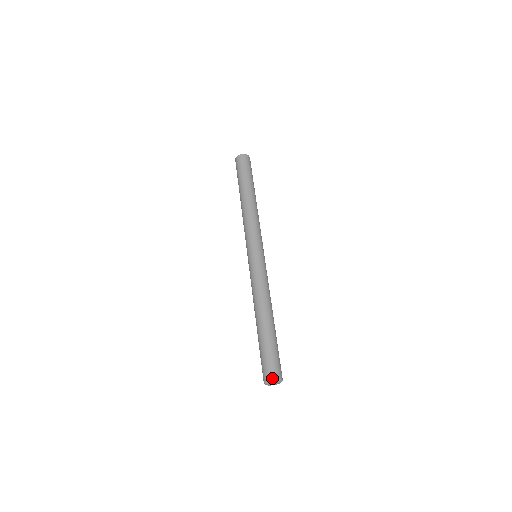
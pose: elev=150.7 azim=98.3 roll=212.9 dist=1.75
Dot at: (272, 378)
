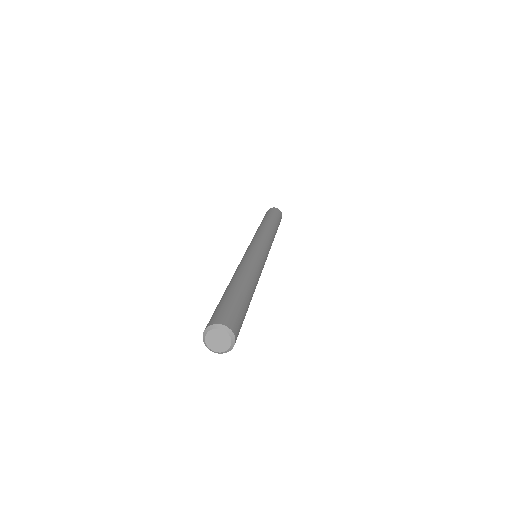
Dot at: (216, 322)
